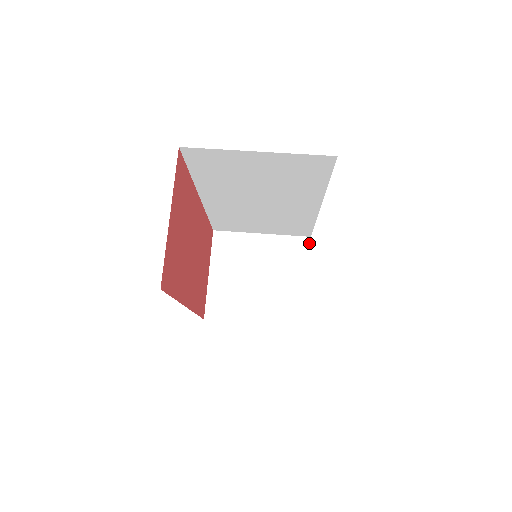
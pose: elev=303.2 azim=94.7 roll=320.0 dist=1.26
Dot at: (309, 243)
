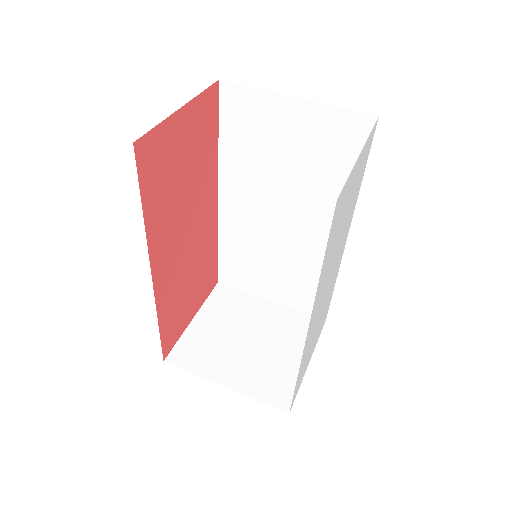
Dot at: occluded
